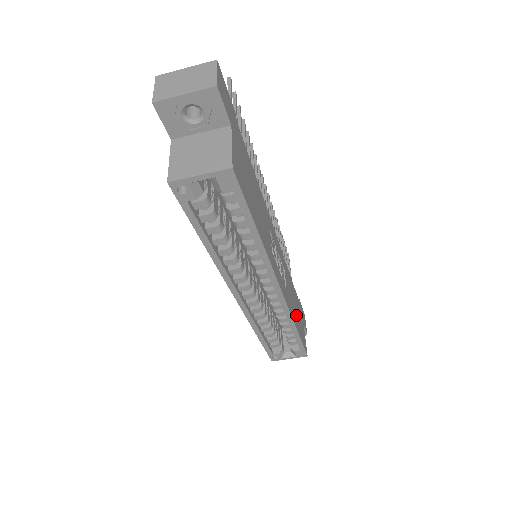
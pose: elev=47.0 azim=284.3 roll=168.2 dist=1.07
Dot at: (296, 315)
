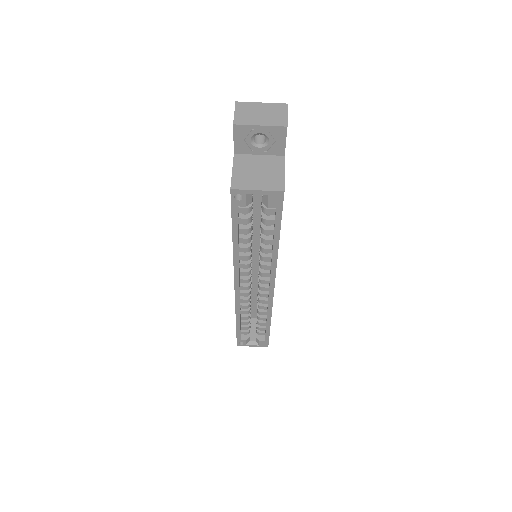
Dot at: occluded
